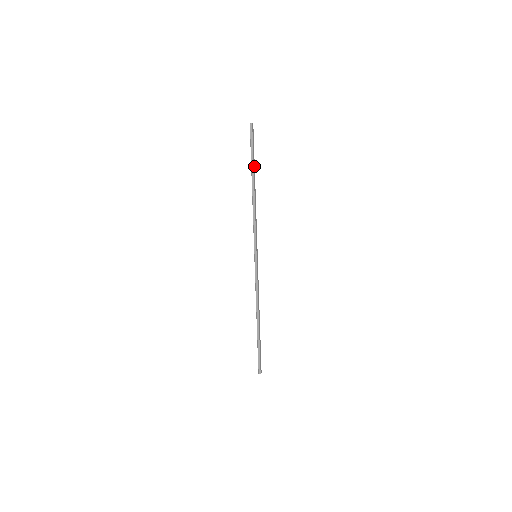
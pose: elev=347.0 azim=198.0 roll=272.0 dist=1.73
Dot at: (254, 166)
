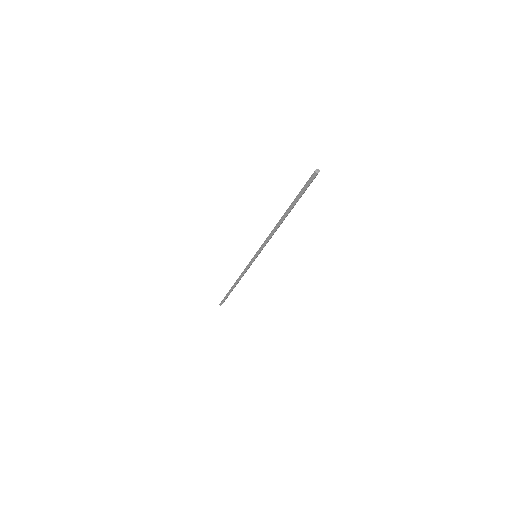
Dot at: occluded
